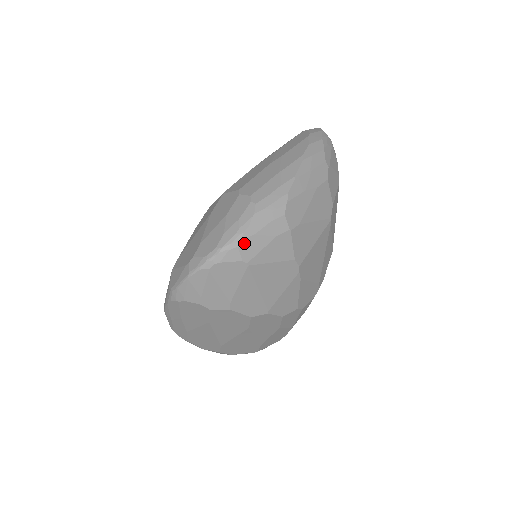
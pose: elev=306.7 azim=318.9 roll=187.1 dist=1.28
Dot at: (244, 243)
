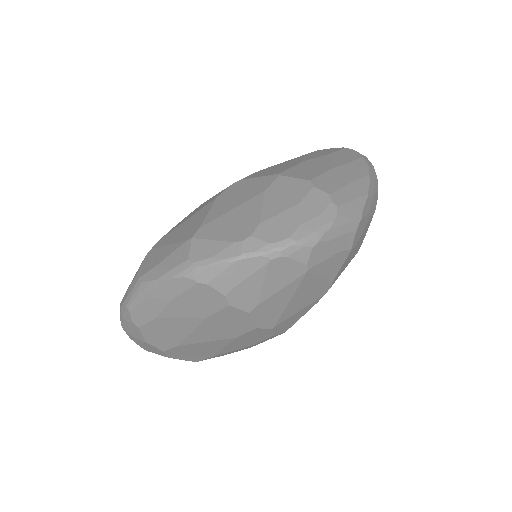
Dot at: (319, 245)
